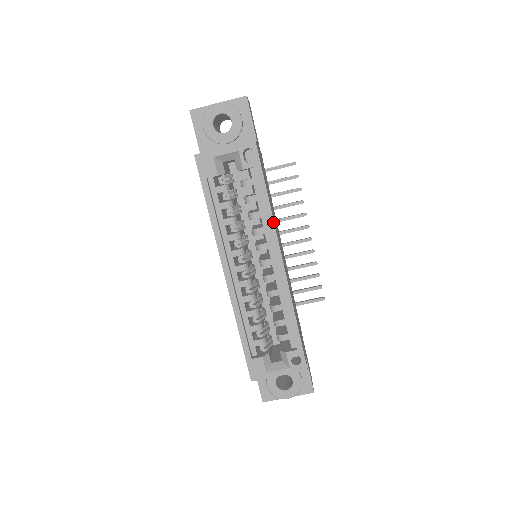
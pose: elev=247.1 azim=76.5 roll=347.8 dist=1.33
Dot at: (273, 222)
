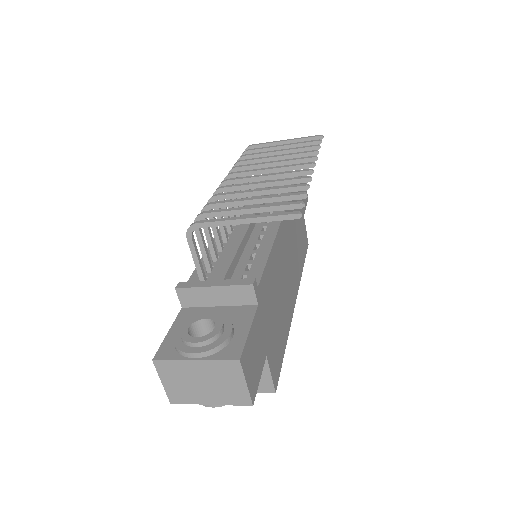
Dot at: (289, 328)
